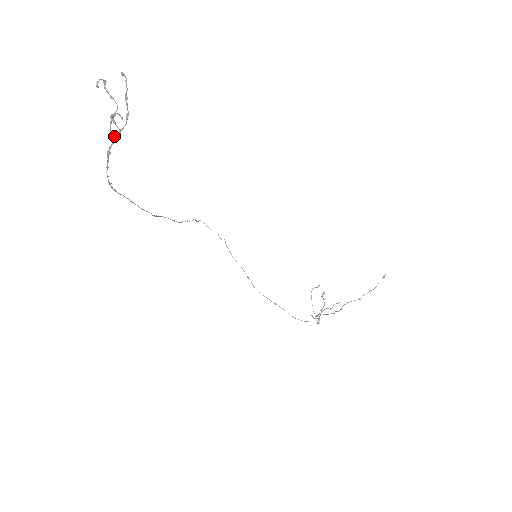
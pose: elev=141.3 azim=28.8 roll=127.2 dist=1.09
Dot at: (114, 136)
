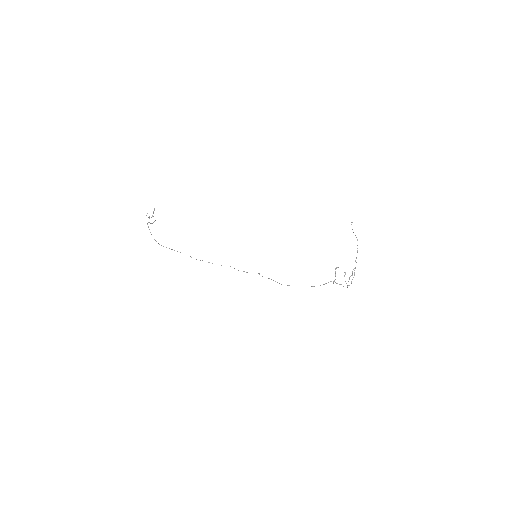
Dot at: occluded
